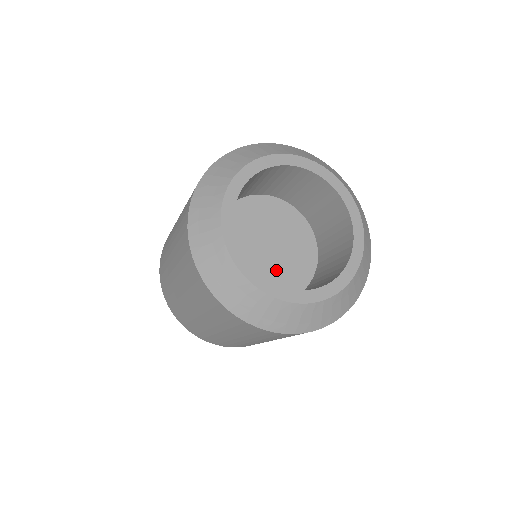
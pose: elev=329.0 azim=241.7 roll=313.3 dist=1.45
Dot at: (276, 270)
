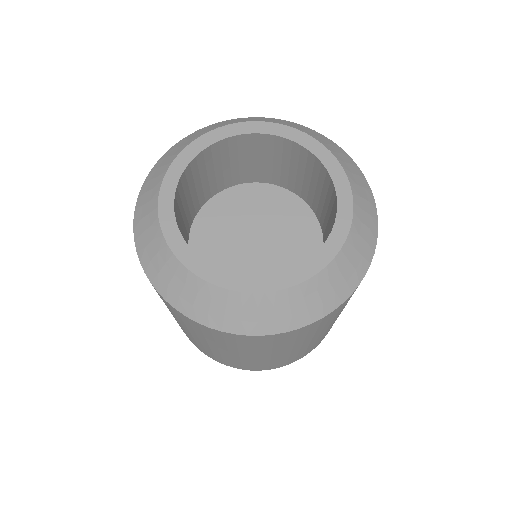
Dot at: (249, 267)
